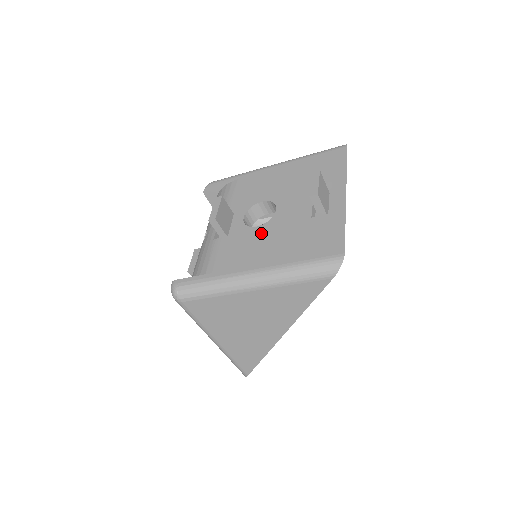
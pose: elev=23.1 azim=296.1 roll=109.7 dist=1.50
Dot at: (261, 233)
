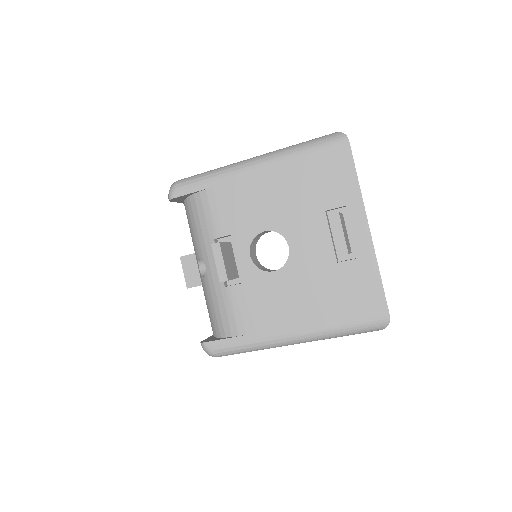
Dot at: (283, 282)
